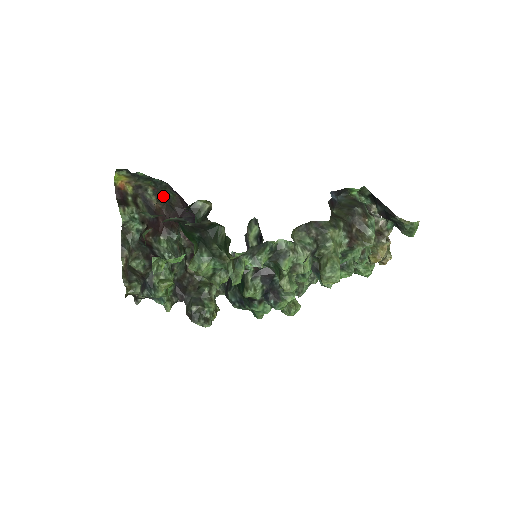
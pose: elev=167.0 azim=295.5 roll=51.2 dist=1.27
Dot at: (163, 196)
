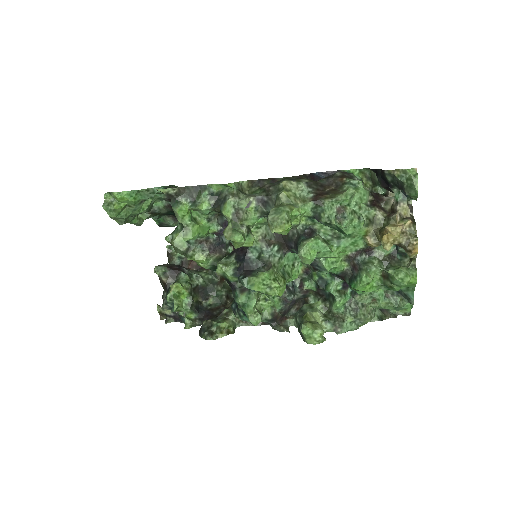
Dot at: occluded
